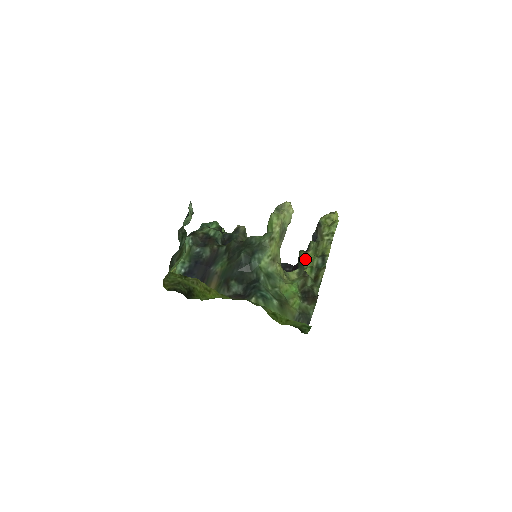
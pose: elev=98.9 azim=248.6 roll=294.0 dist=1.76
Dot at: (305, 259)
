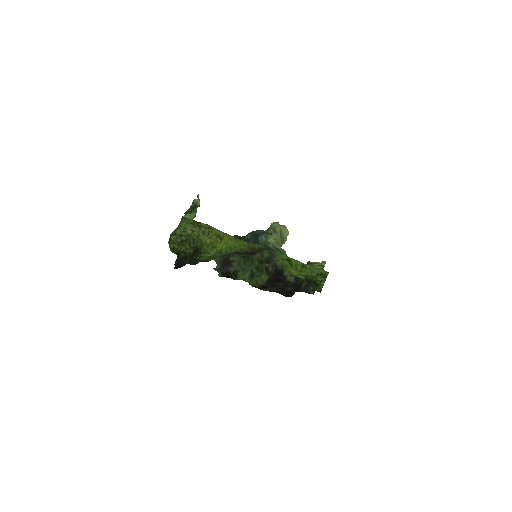
Dot at: occluded
